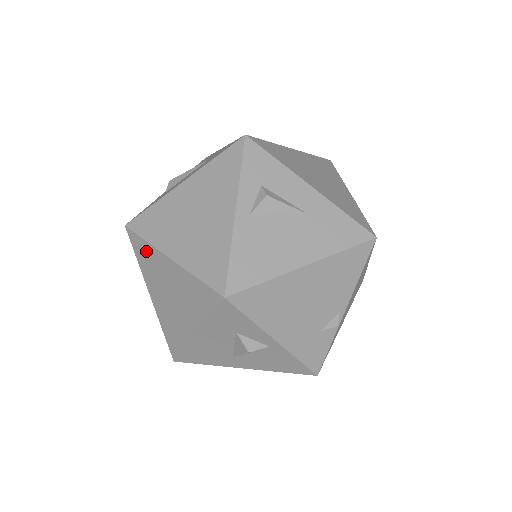
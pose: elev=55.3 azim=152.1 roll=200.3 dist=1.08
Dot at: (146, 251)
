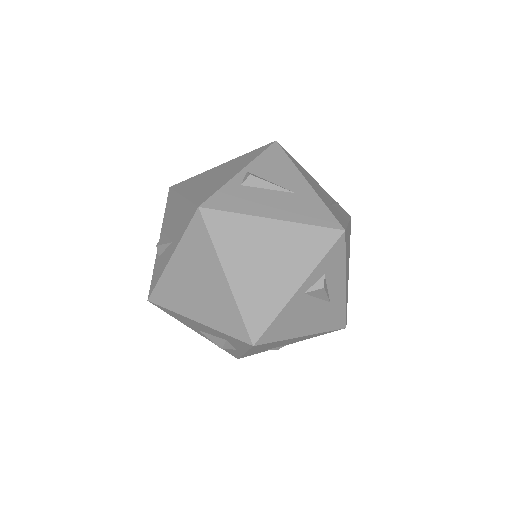
Dot at: (204, 245)
